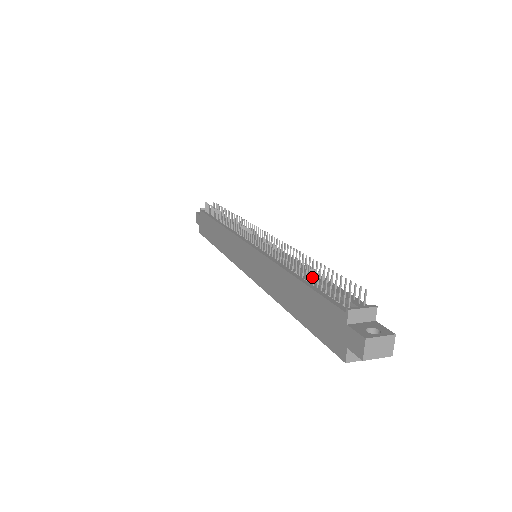
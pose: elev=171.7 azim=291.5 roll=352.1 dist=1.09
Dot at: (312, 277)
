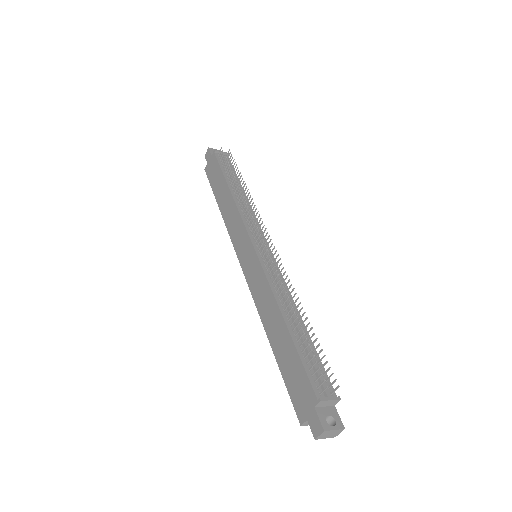
Dot at: (301, 336)
